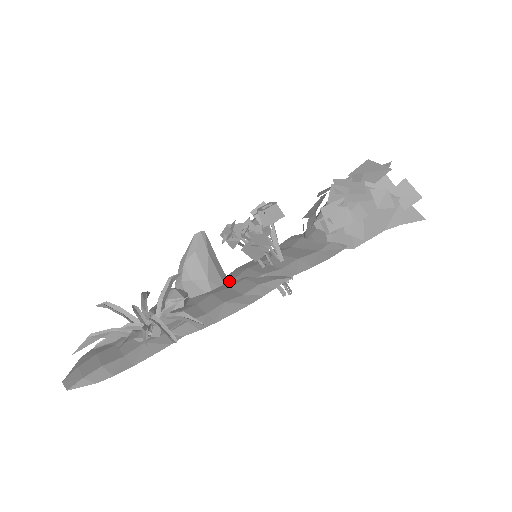
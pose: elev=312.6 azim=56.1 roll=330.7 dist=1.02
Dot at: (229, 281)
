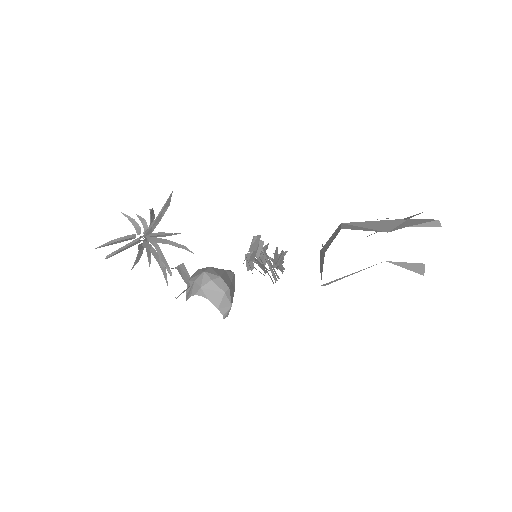
Dot at: occluded
